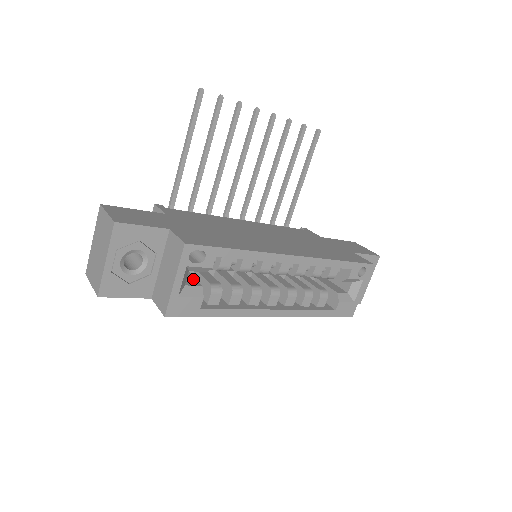
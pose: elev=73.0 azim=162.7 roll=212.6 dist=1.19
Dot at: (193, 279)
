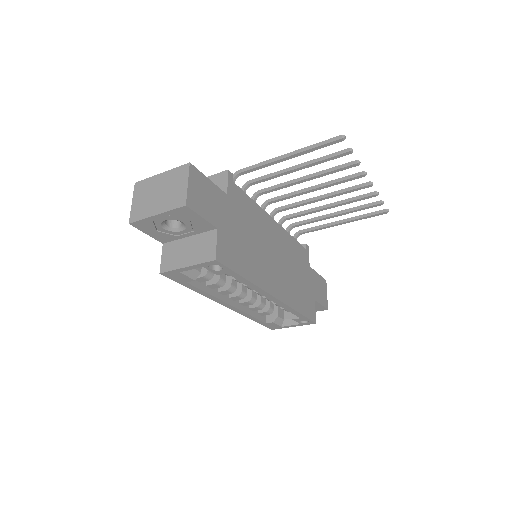
Dot at: occluded
